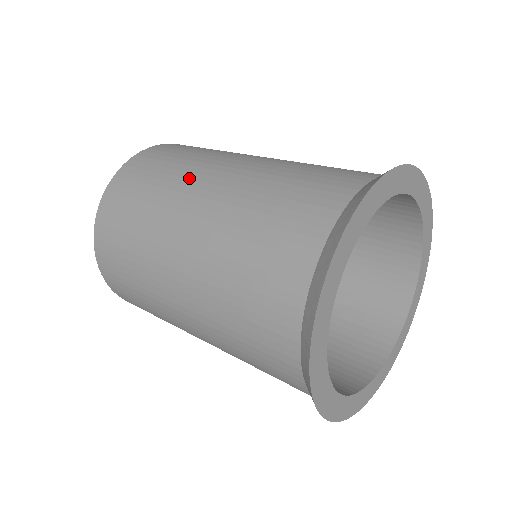
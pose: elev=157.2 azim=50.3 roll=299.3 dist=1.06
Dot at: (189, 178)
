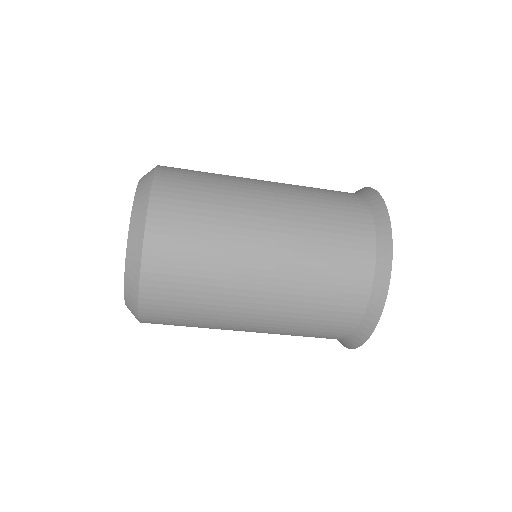
Dot at: occluded
